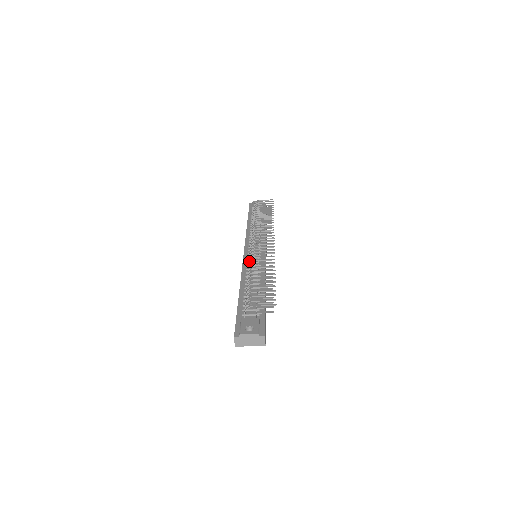
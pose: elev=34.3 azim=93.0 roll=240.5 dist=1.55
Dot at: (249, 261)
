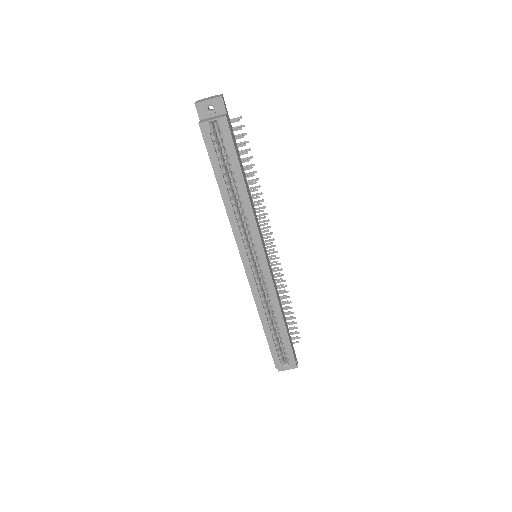
Dot at: occluded
